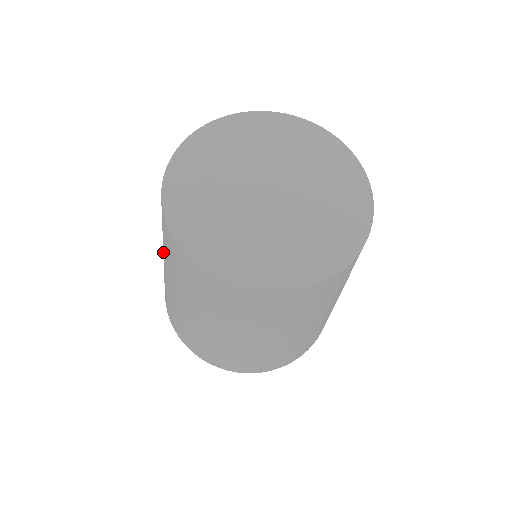
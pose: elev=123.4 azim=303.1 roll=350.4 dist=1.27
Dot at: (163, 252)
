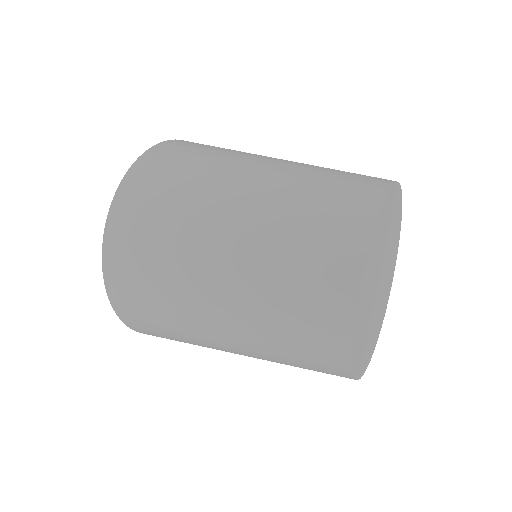
Dot at: occluded
